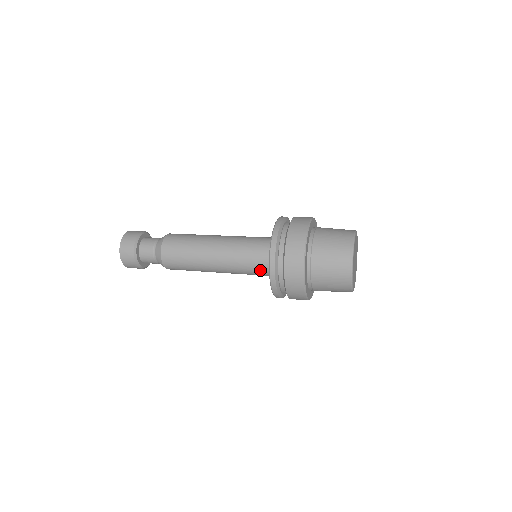
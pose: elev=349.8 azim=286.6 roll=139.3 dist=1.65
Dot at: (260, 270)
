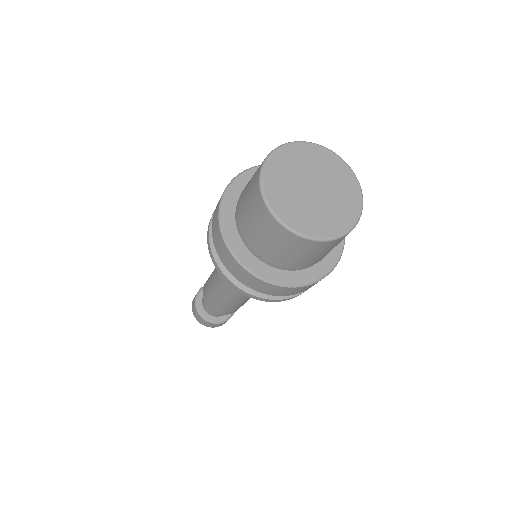
Dot at: occluded
